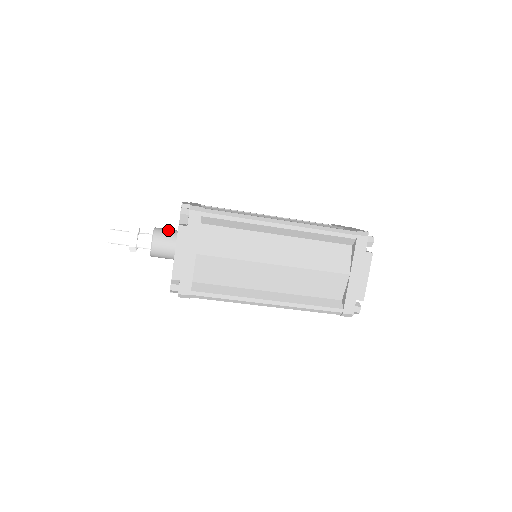
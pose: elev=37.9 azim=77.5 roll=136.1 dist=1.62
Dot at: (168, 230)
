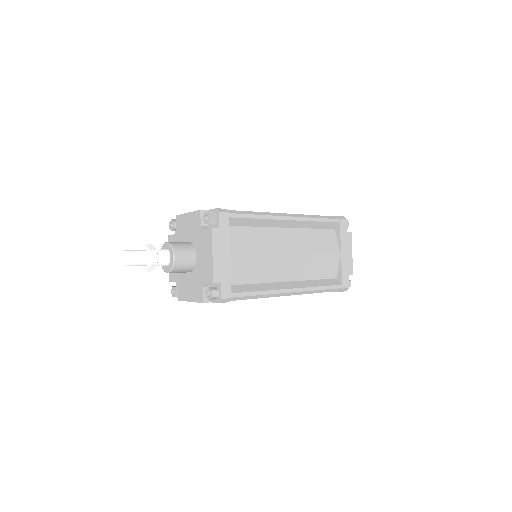
Dot at: (181, 242)
